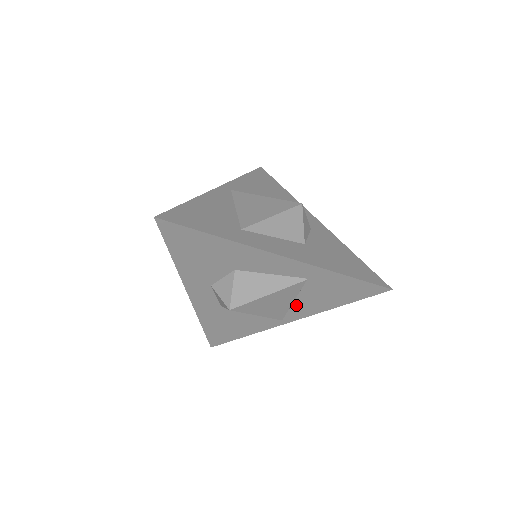
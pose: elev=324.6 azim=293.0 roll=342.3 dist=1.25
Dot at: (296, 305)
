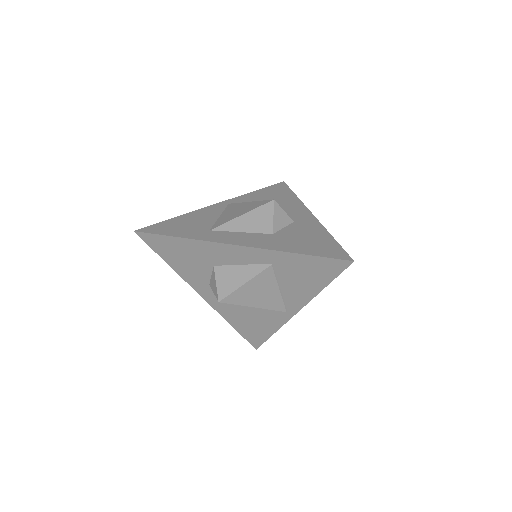
Dot at: (286, 294)
